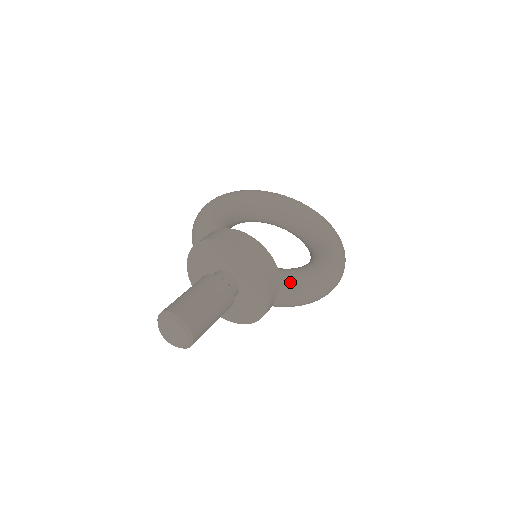
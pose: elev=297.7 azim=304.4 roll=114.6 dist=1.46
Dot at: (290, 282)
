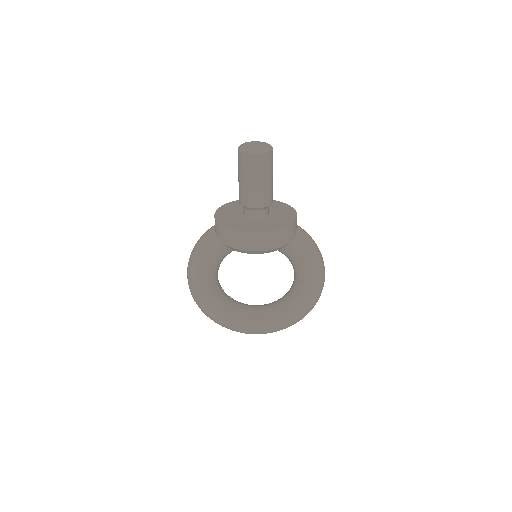
Dot at: occluded
